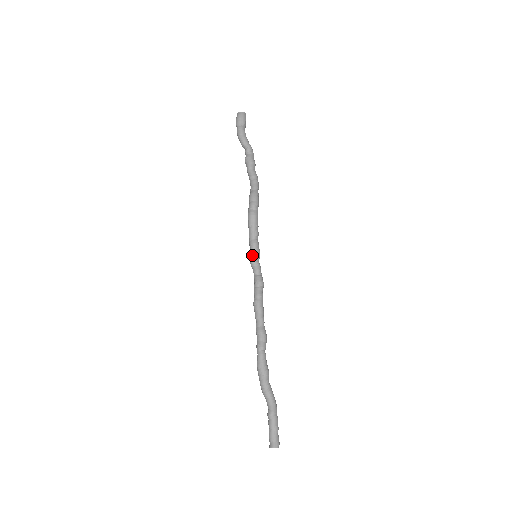
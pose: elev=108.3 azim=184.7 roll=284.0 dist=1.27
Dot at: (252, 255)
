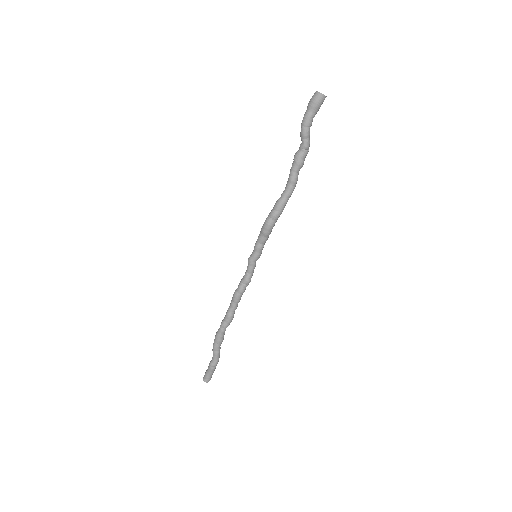
Dot at: (252, 256)
